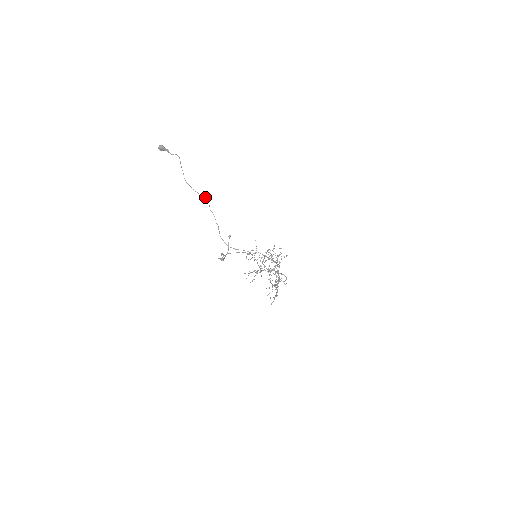
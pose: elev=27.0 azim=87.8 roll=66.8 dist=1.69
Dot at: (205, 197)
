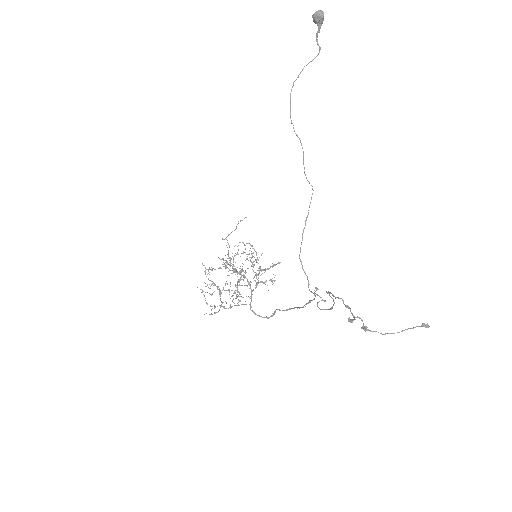
Dot at: occluded
